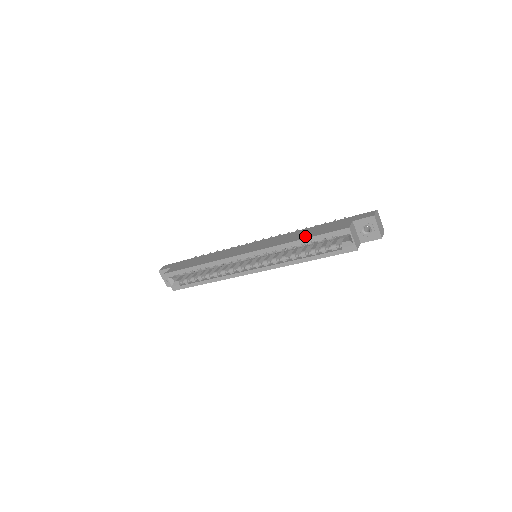
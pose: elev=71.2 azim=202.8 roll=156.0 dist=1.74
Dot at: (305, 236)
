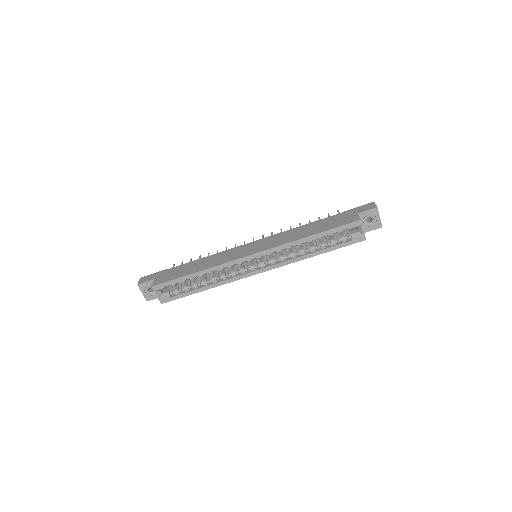
Dot at: (315, 231)
